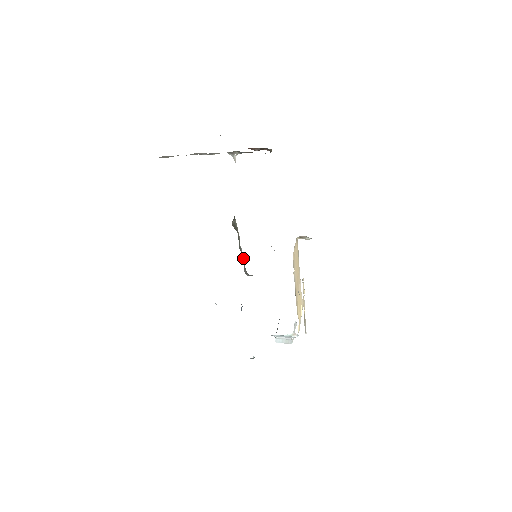
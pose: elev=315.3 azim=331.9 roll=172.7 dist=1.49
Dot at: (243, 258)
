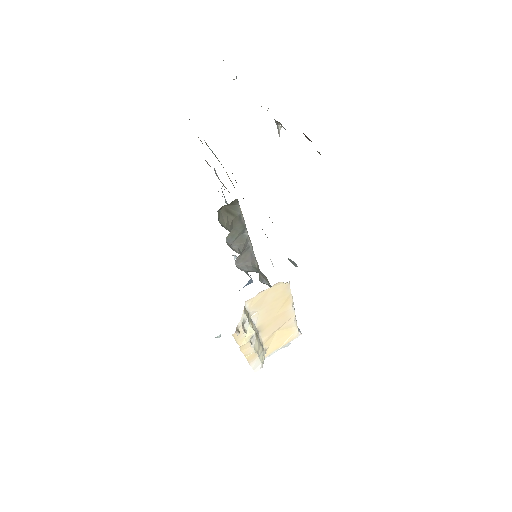
Dot at: (250, 245)
